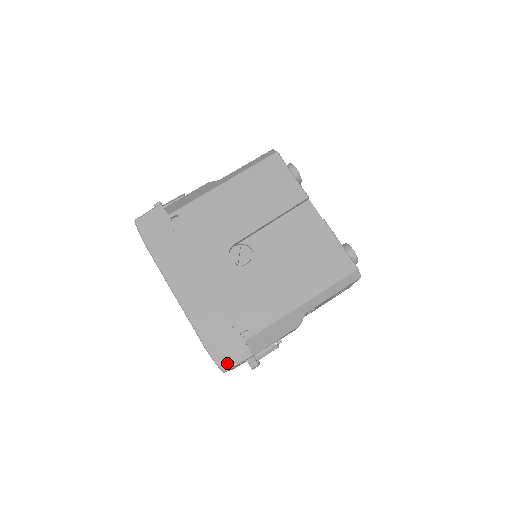
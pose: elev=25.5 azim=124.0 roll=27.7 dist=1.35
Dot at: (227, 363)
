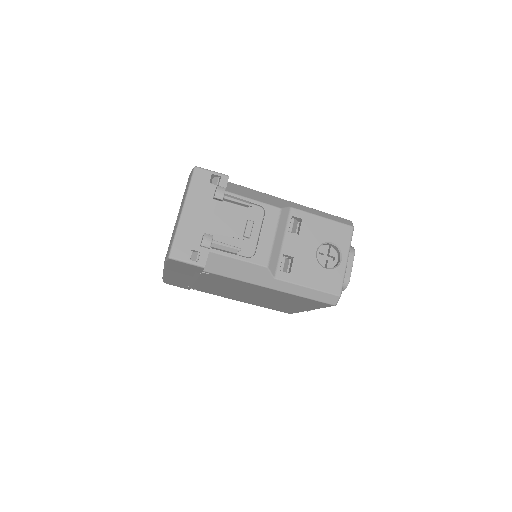
Dot at: (203, 170)
